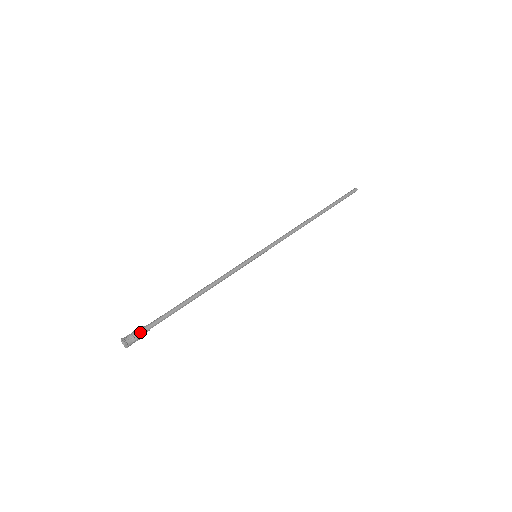
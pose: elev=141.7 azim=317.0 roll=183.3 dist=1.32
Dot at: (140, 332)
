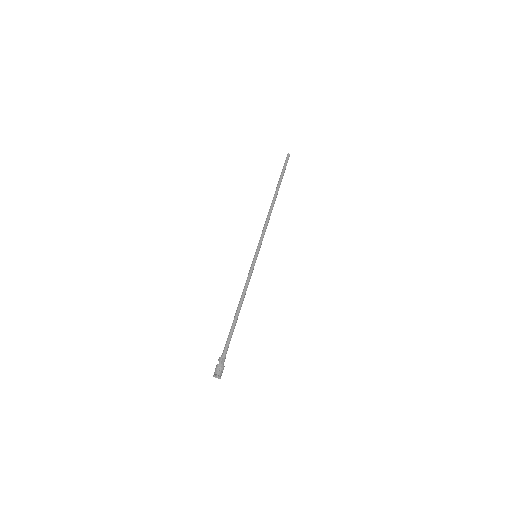
Dot at: (222, 363)
